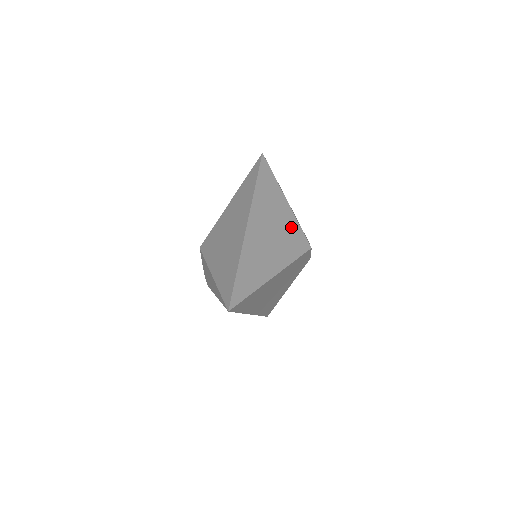
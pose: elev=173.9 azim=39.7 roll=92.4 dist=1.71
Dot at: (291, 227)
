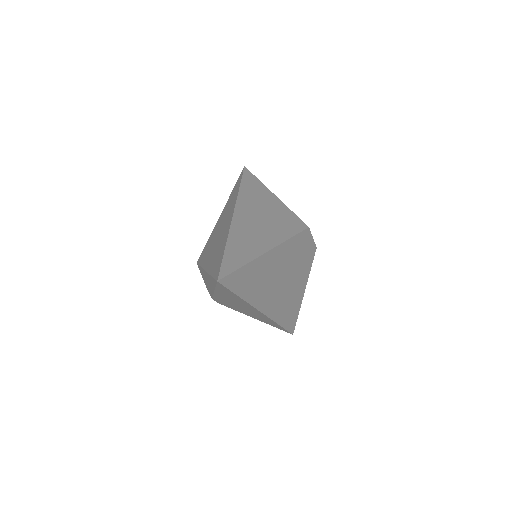
Dot at: (283, 214)
